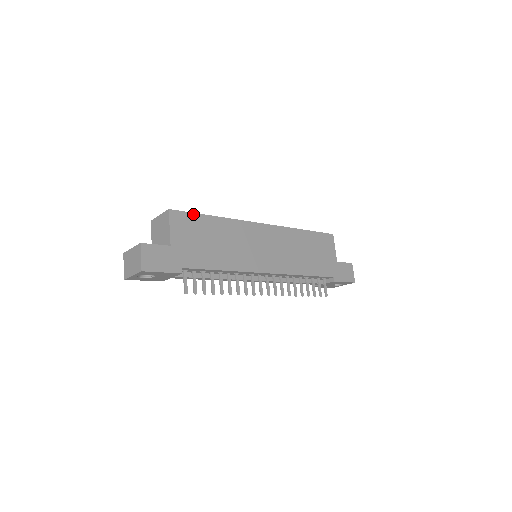
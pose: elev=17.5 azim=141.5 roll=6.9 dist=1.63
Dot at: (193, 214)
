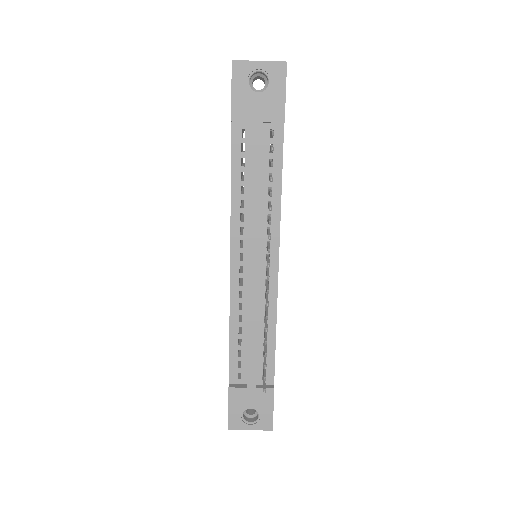
Dot at: occluded
